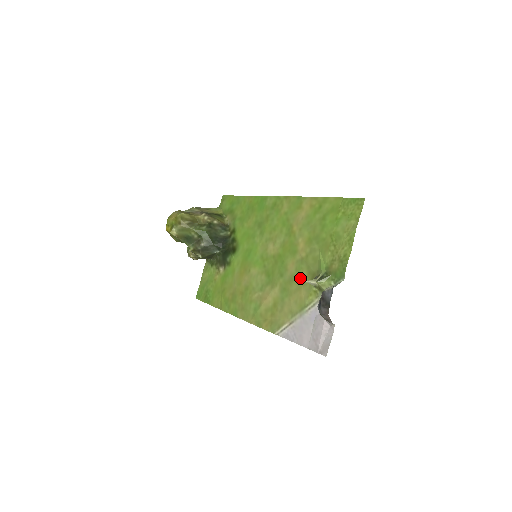
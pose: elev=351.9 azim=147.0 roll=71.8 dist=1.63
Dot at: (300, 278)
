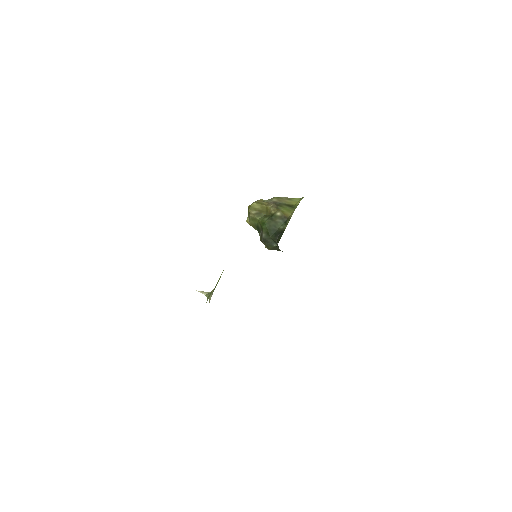
Dot at: occluded
